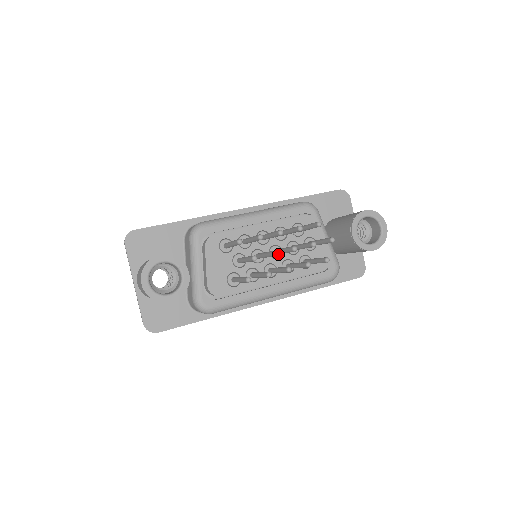
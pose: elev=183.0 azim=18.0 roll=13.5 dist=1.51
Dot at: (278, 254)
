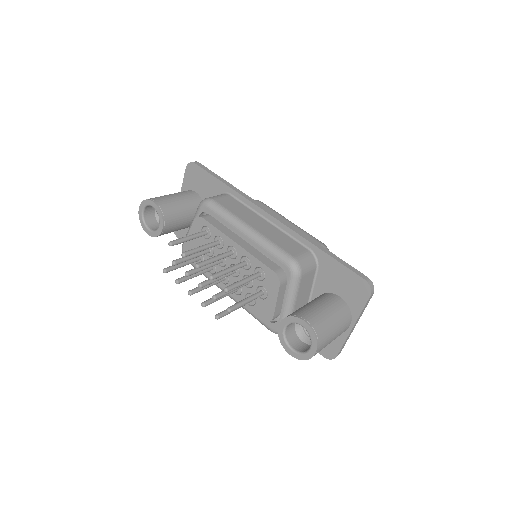
Dot at: (235, 274)
